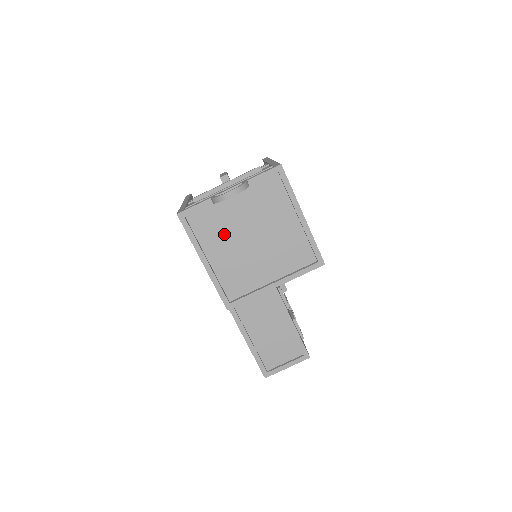
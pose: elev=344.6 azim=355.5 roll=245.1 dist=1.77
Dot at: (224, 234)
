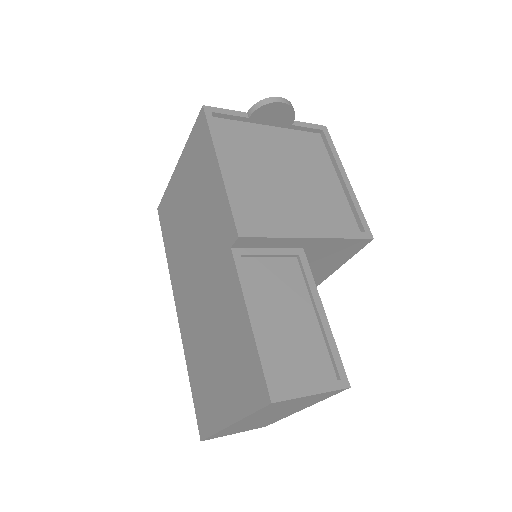
Dot at: (252, 155)
